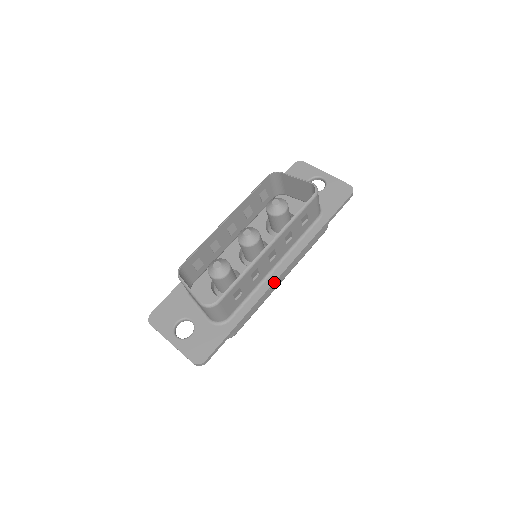
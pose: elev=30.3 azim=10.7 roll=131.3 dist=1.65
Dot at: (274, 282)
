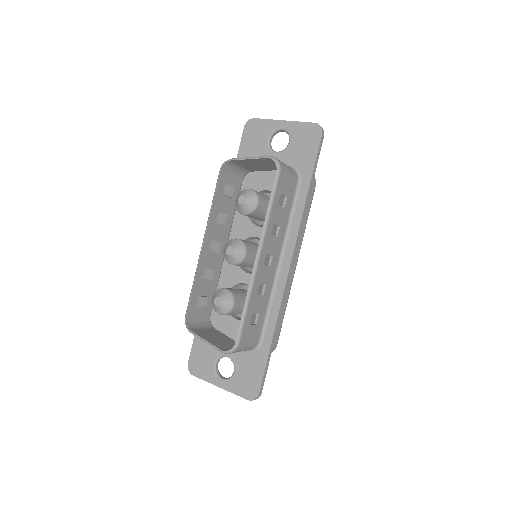
Dot at: (286, 281)
